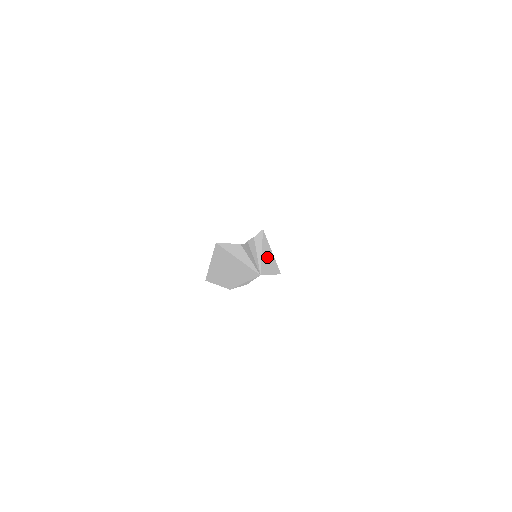
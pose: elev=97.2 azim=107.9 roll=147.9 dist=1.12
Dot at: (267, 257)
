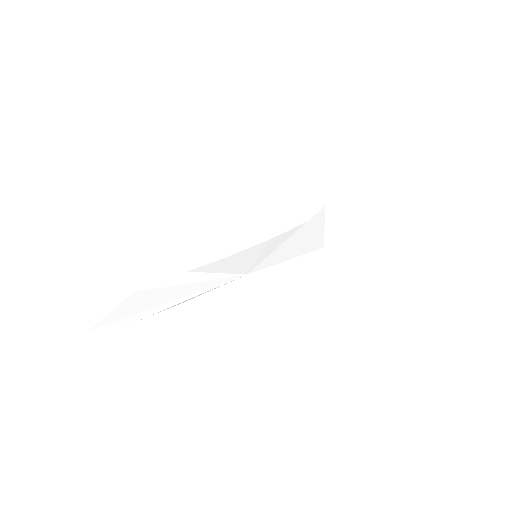
Dot at: (296, 242)
